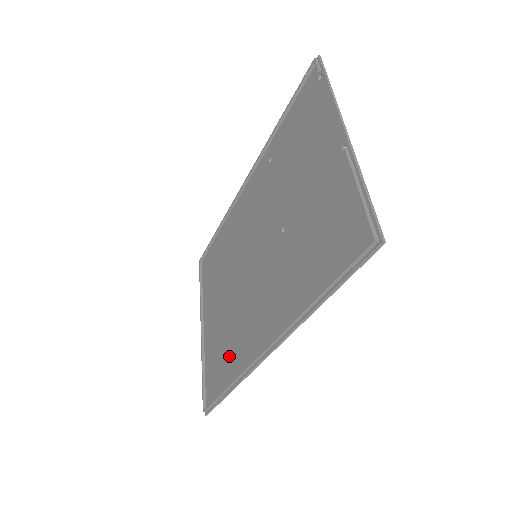
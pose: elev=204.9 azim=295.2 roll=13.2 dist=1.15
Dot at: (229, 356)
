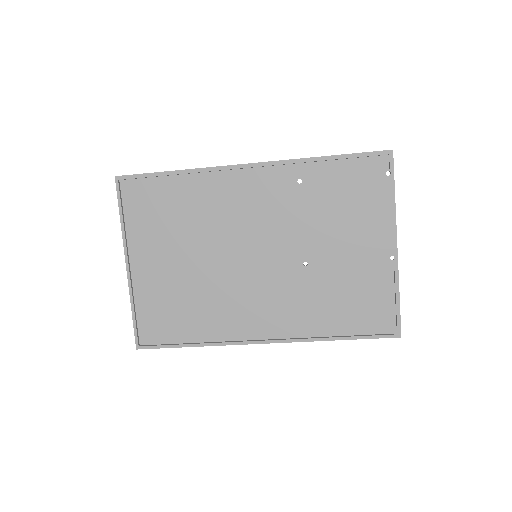
Dot at: (195, 319)
